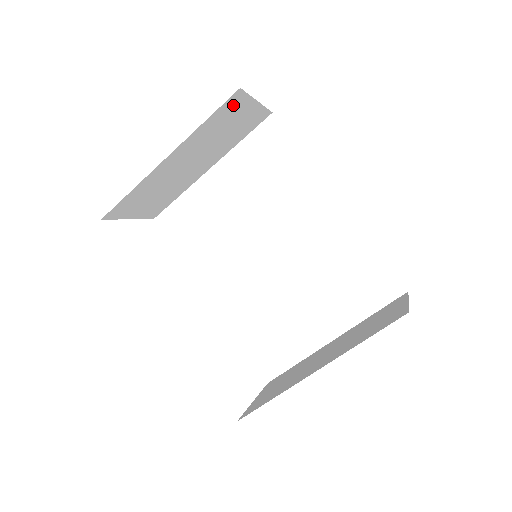
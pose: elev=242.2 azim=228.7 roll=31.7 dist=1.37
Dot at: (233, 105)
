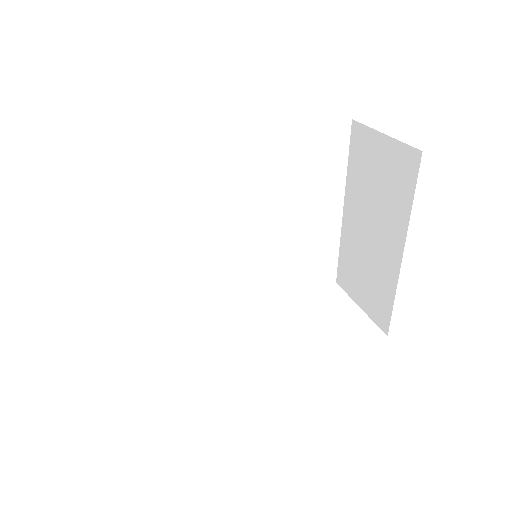
Dot at: occluded
